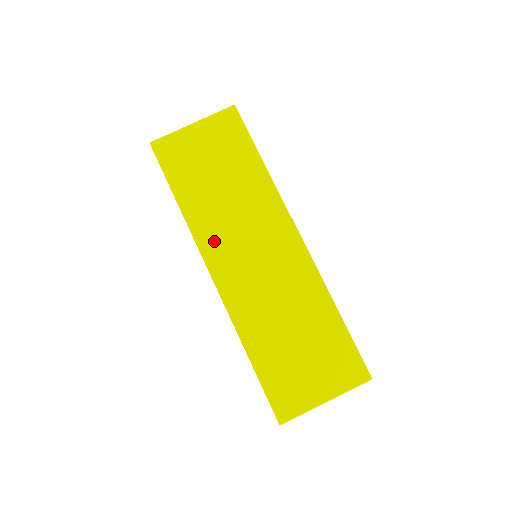
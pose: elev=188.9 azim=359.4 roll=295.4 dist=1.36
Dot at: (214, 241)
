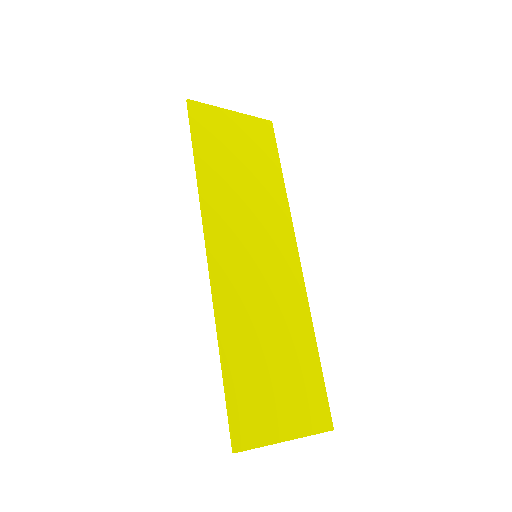
Dot at: (221, 220)
